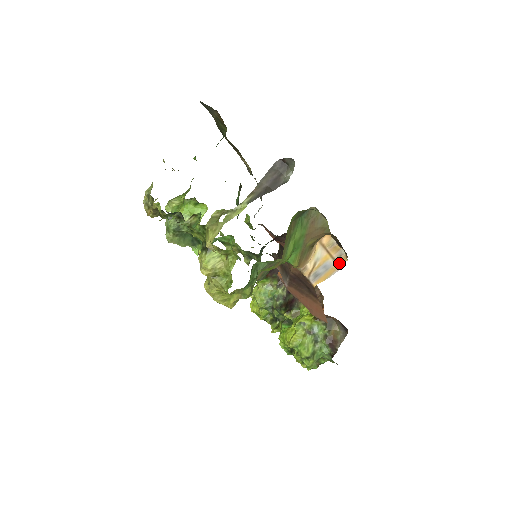
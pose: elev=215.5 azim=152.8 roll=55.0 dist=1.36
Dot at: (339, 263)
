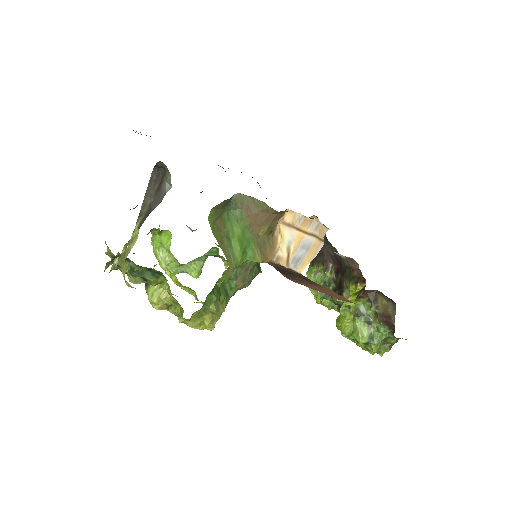
Dot at: (319, 236)
